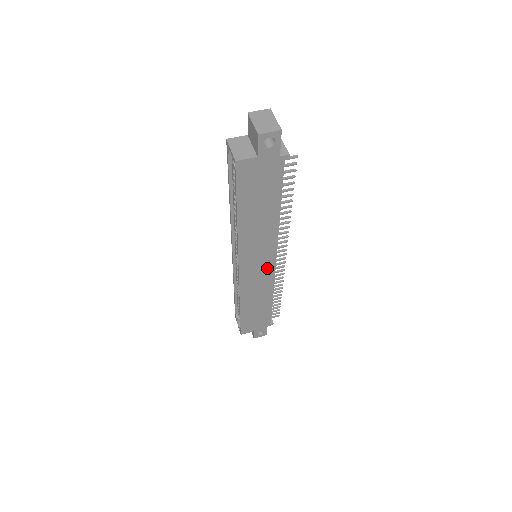
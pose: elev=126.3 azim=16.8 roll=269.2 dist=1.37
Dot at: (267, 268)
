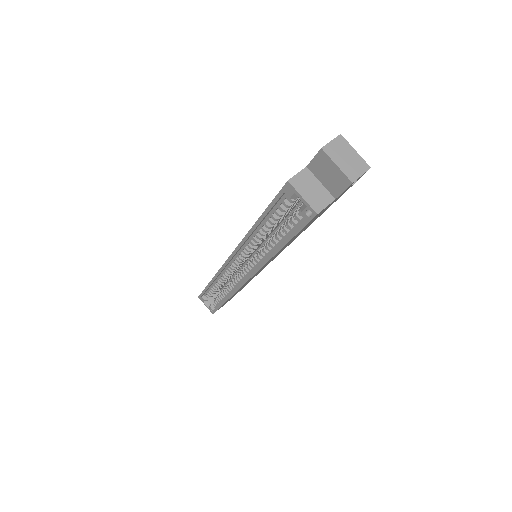
Dot at: occluded
